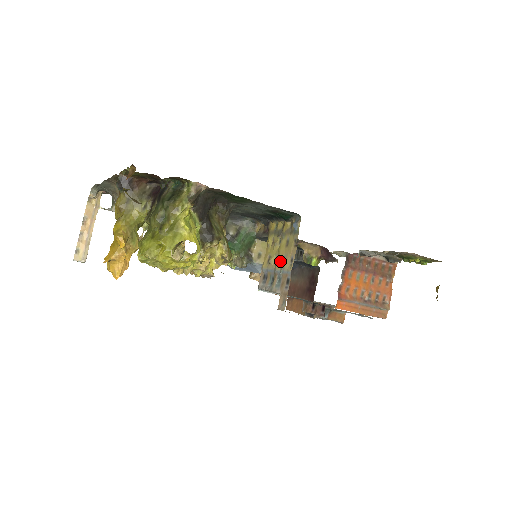
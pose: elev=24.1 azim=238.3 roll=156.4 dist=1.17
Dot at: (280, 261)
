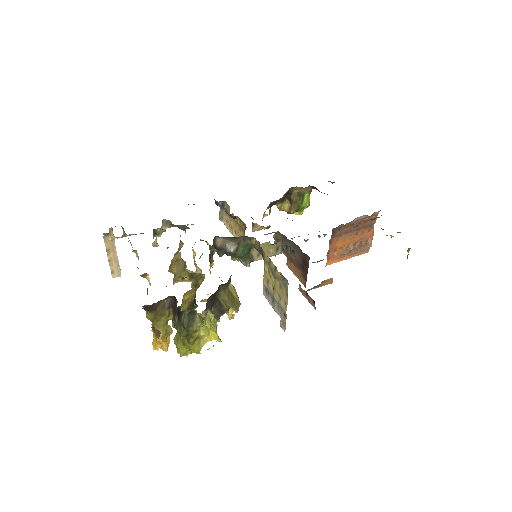
Dot at: (277, 294)
